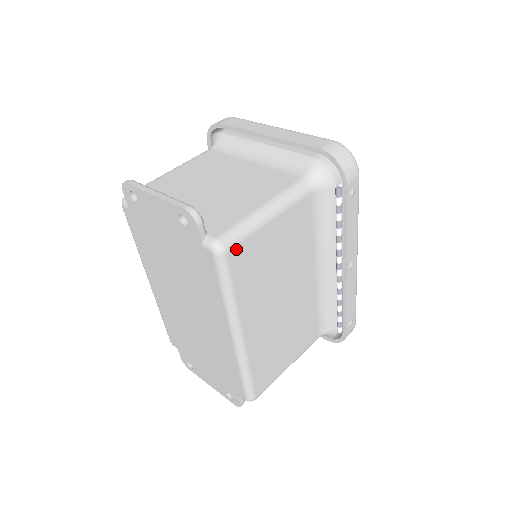
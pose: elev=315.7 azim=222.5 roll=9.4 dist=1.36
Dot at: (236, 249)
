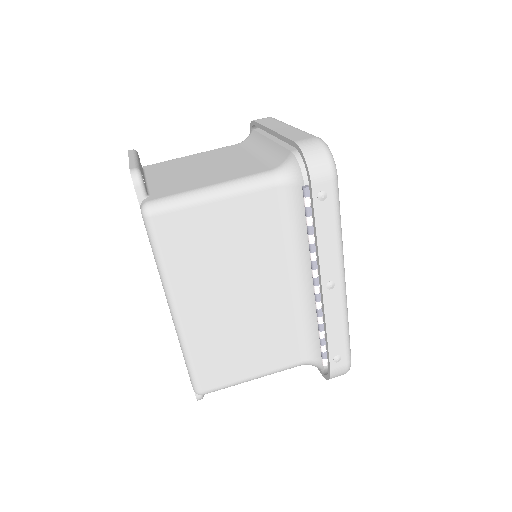
Dot at: (165, 217)
